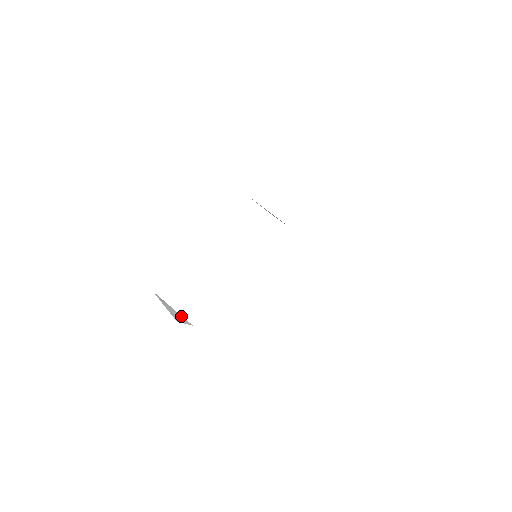
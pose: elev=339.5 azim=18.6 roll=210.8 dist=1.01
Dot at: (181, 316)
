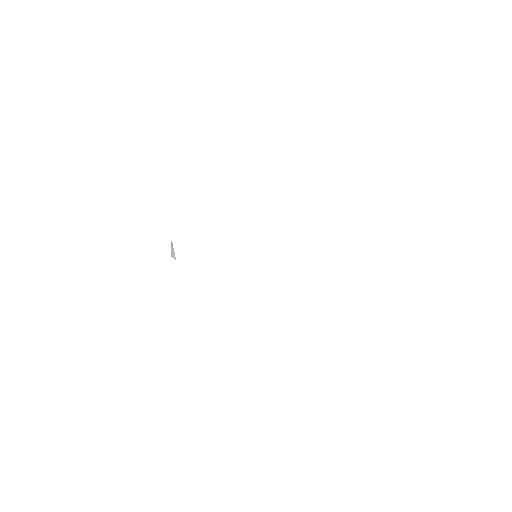
Dot at: occluded
